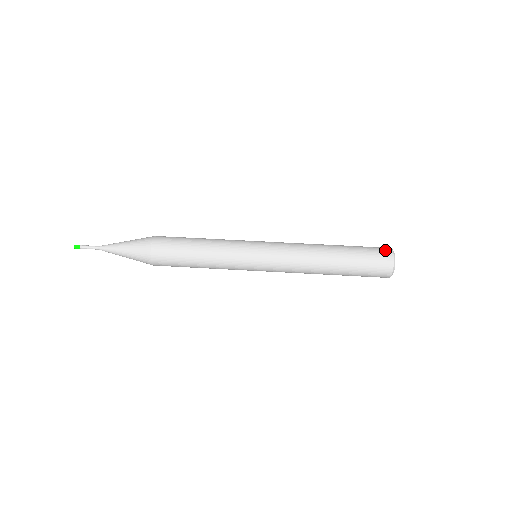
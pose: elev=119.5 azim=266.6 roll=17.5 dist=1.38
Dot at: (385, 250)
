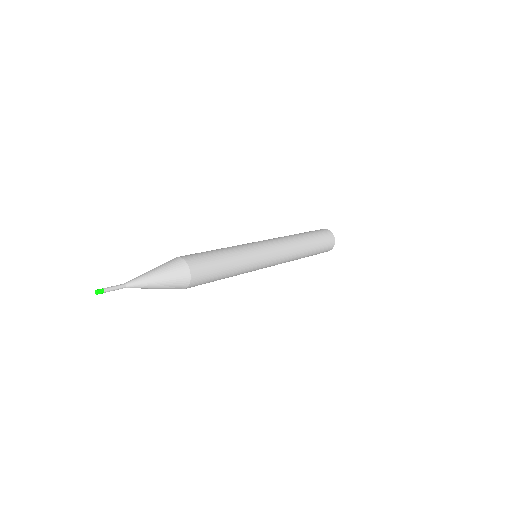
Dot at: (325, 230)
